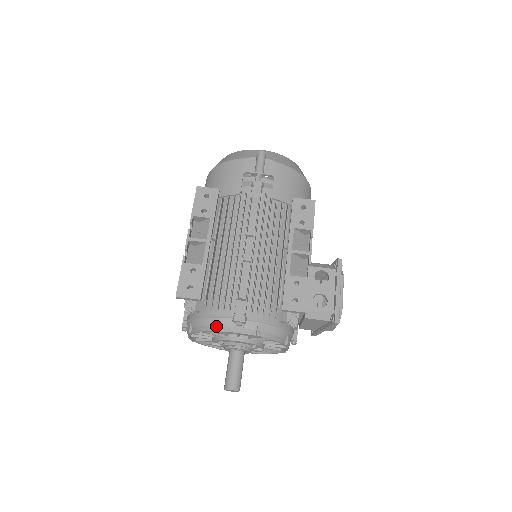
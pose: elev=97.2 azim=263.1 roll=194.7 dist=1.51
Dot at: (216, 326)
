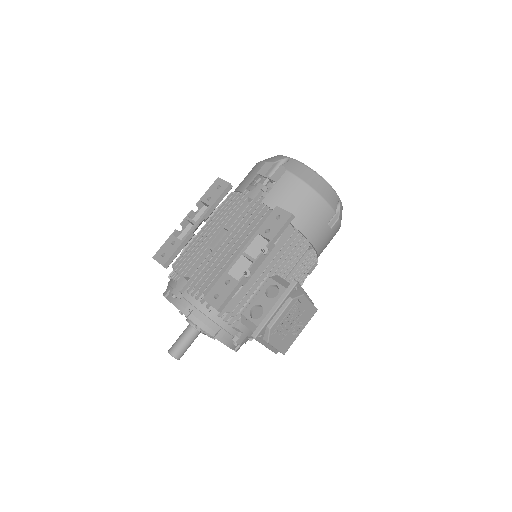
Dot at: (166, 292)
